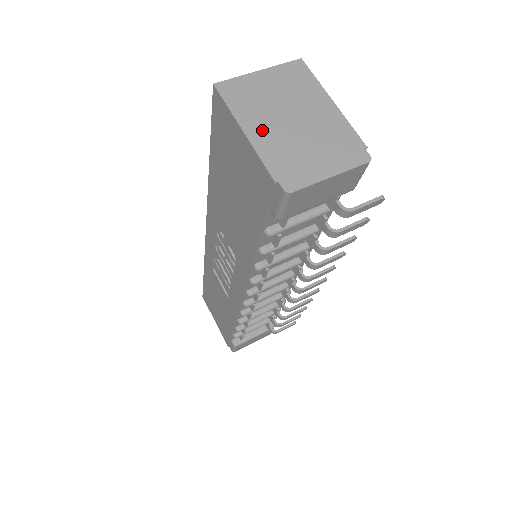
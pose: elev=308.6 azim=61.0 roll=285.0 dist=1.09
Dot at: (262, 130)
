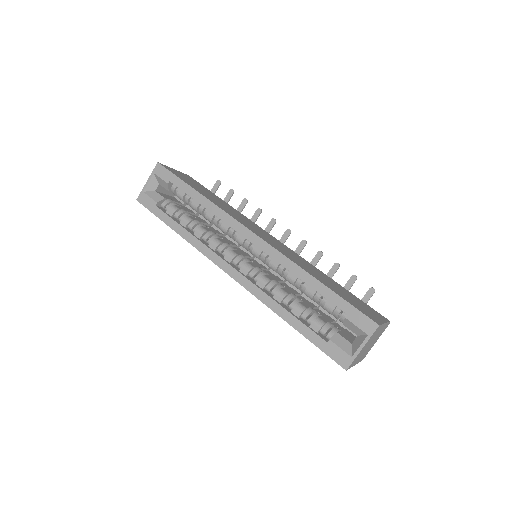
Dot at: (360, 358)
